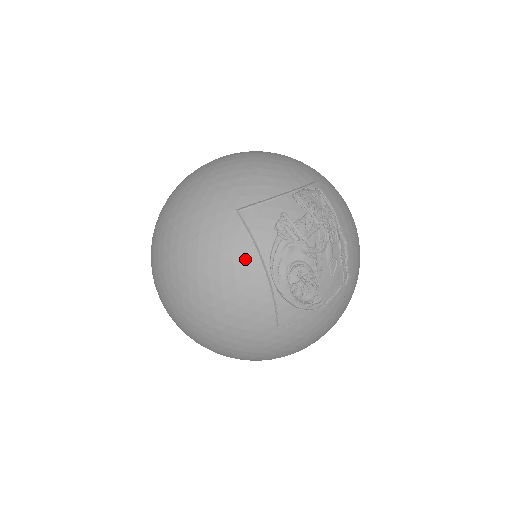
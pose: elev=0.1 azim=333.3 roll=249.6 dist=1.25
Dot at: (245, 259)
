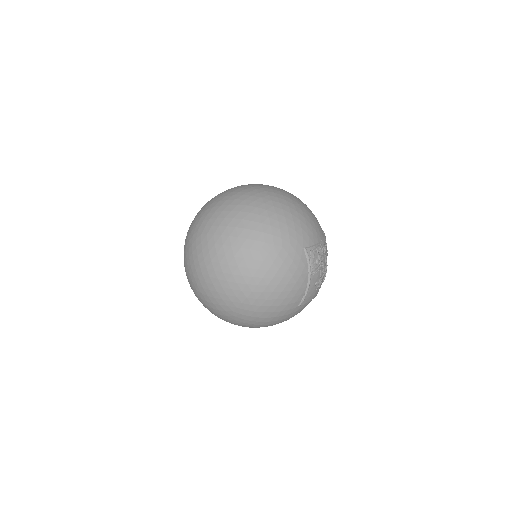
Dot at: occluded
